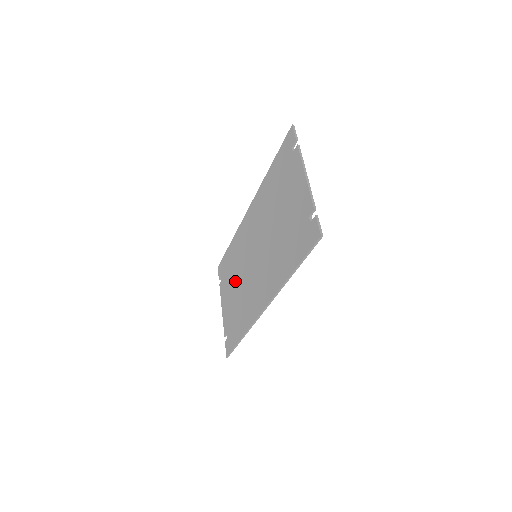
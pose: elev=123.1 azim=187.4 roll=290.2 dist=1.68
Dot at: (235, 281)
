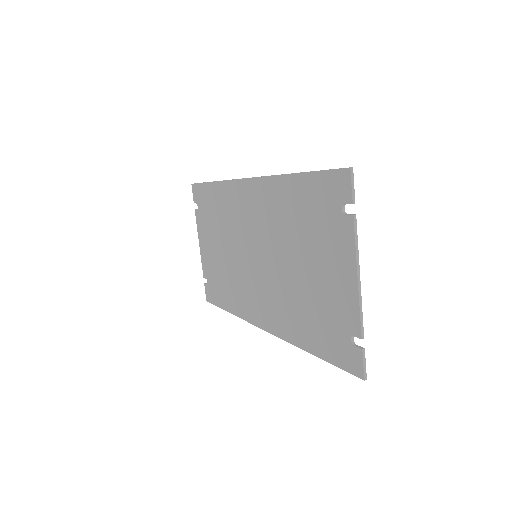
Dot at: (221, 241)
